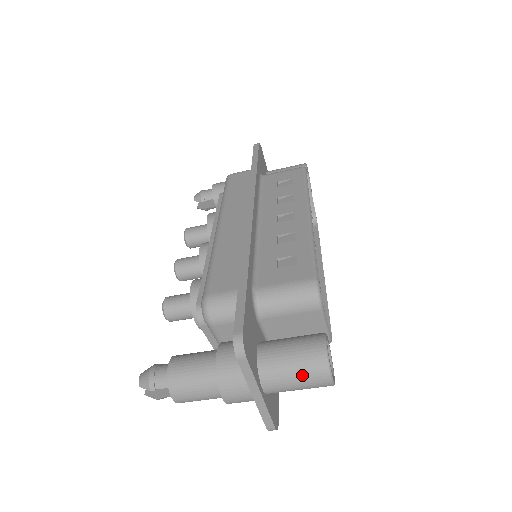
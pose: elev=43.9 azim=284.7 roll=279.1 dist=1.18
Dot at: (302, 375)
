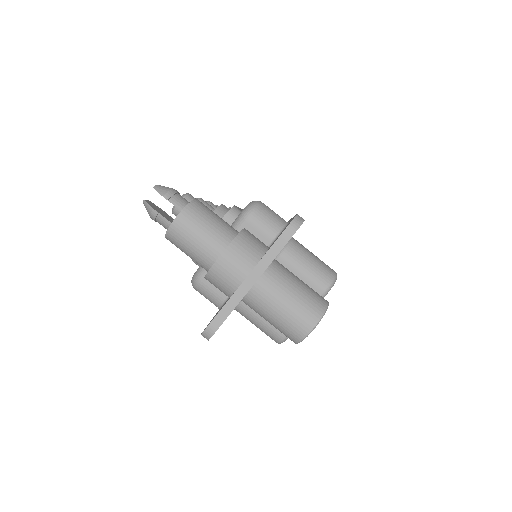
Dot at: (298, 301)
